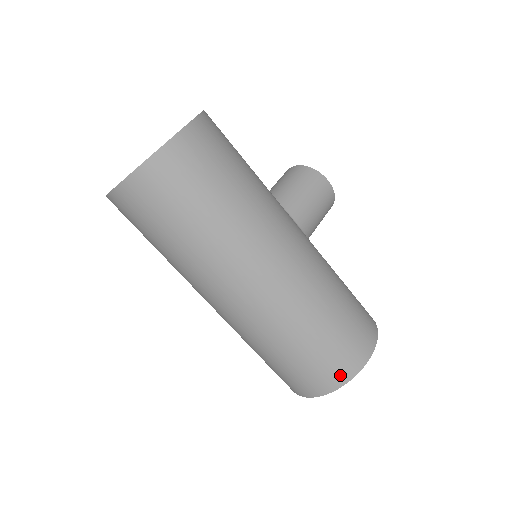
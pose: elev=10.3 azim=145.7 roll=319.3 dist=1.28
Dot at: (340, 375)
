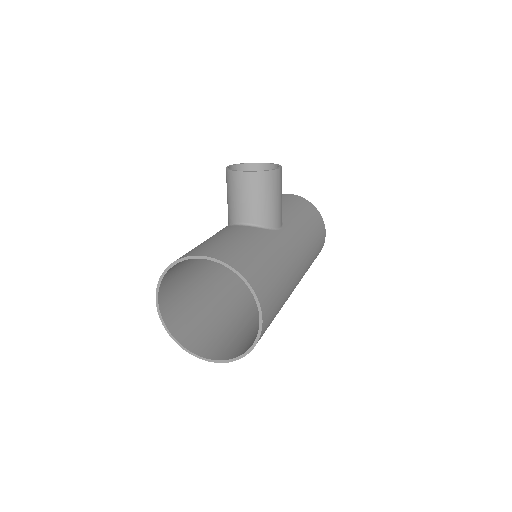
Dot at: occluded
